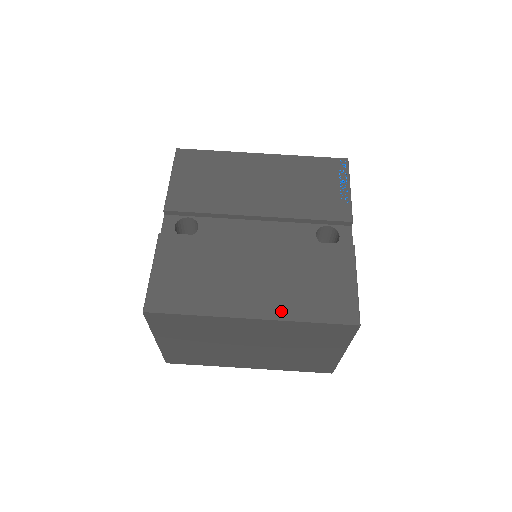
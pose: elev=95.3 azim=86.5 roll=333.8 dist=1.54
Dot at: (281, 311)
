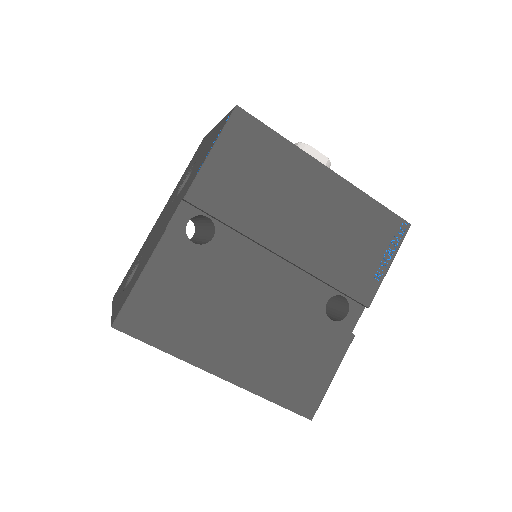
Dot at: (251, 380)
